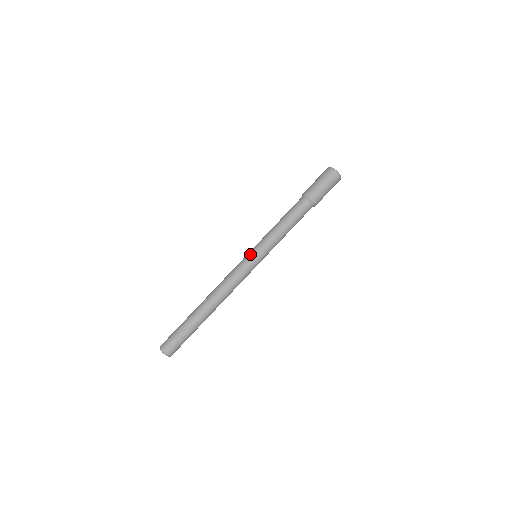
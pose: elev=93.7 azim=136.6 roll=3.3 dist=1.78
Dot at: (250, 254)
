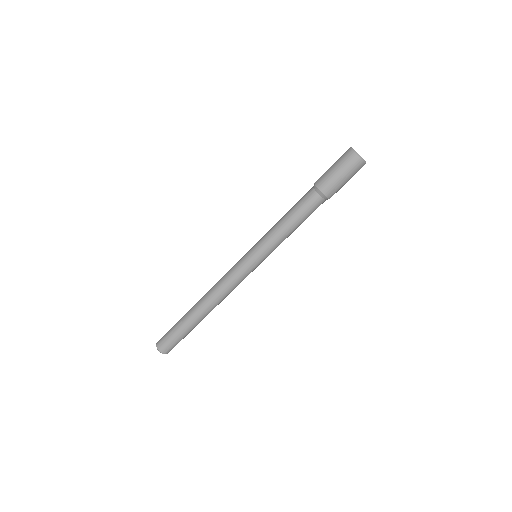
Dot at: (248, 255)
